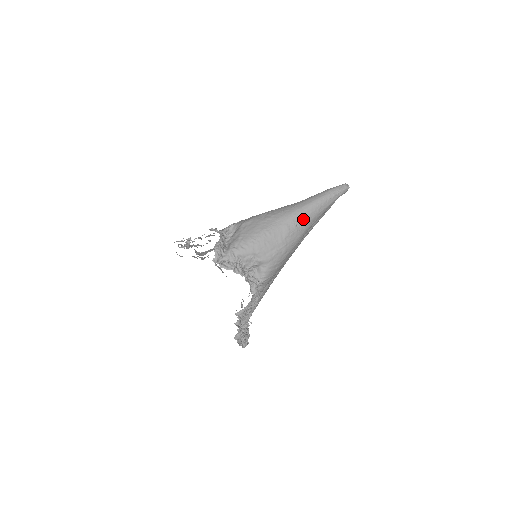
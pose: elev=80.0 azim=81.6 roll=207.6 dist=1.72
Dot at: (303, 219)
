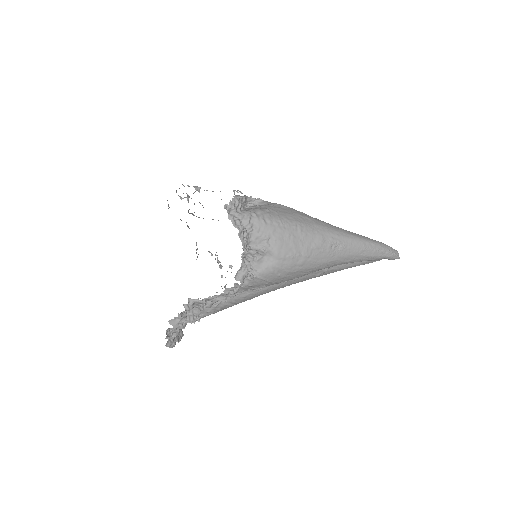
Dot at: (342, 246)
